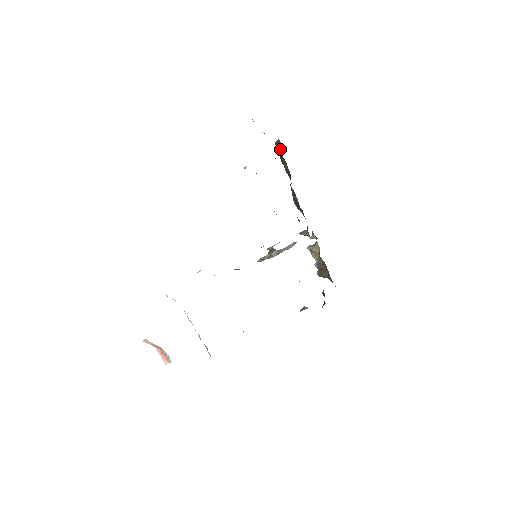
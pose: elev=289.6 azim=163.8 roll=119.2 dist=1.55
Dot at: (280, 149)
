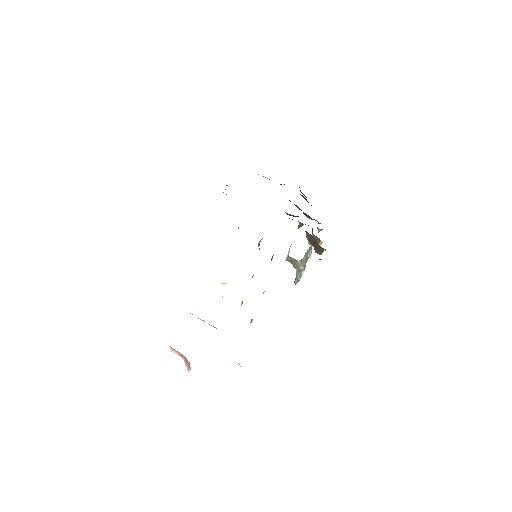
Dot at: occluded
